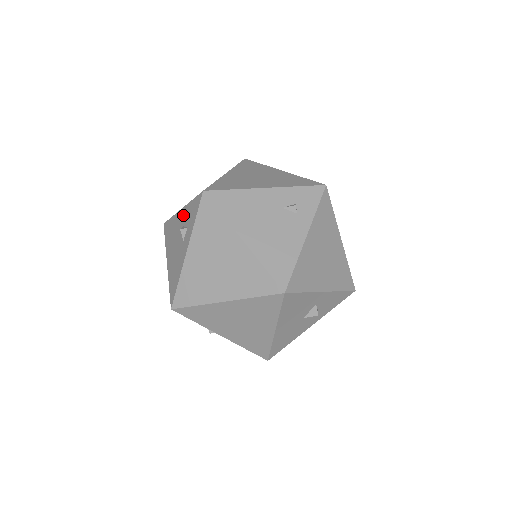
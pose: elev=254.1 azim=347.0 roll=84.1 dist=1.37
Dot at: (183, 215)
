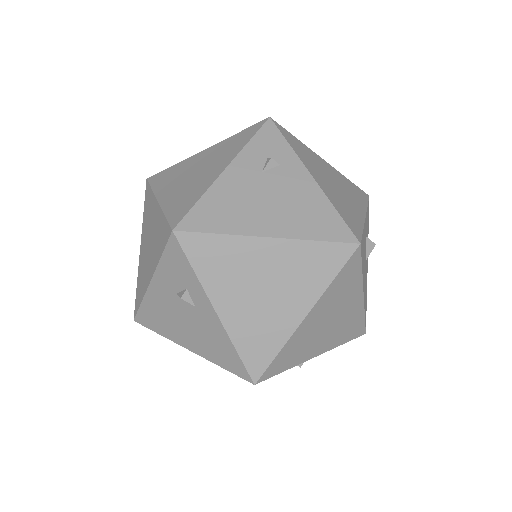
Dot at: (162, 284)
